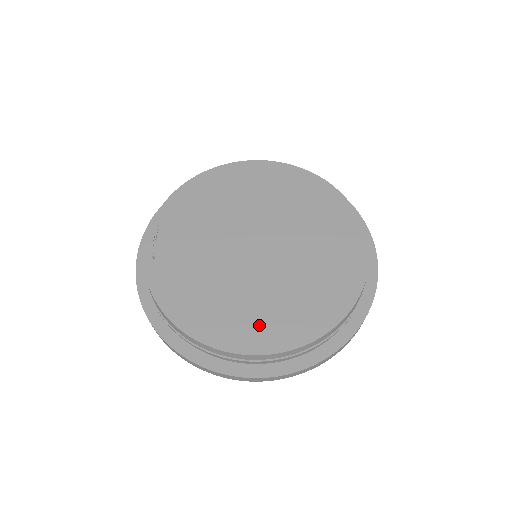
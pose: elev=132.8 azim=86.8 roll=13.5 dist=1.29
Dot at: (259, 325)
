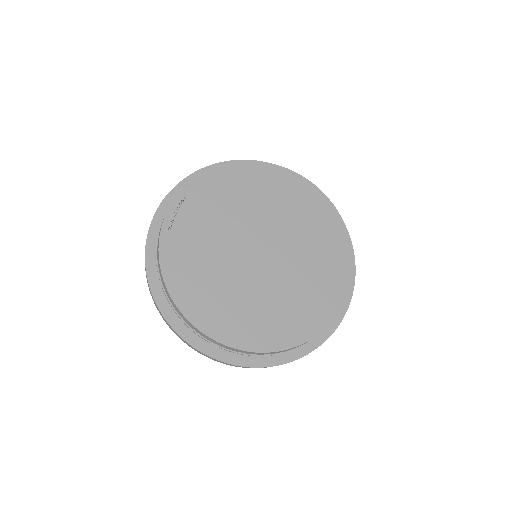
Dot at: (239, 322)
